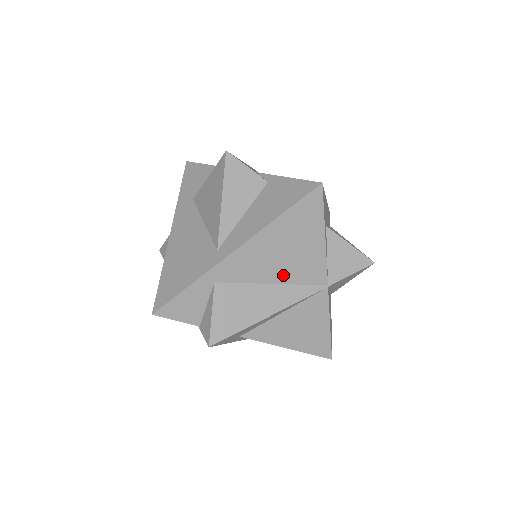
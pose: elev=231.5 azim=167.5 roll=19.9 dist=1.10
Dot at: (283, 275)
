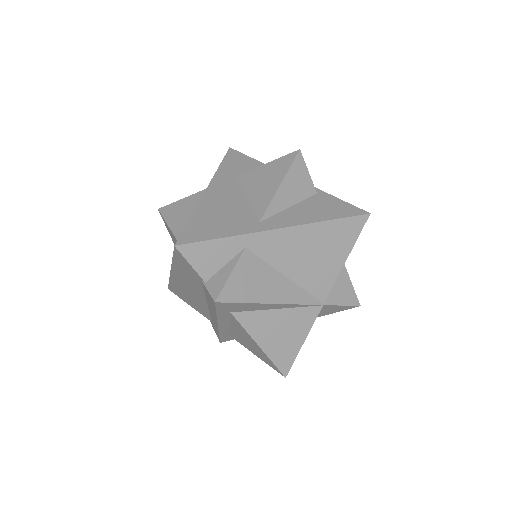
Dot at: (299, 274)
